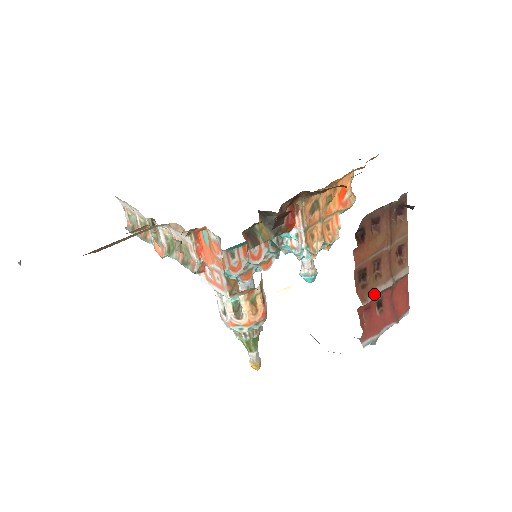
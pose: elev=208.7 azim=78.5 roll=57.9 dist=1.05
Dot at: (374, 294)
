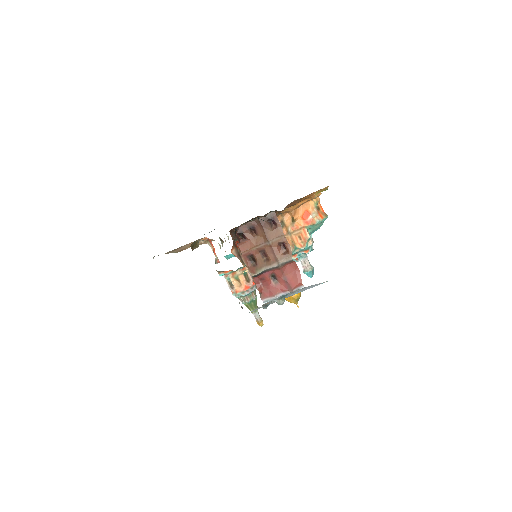
Dot at: (262, 270)
